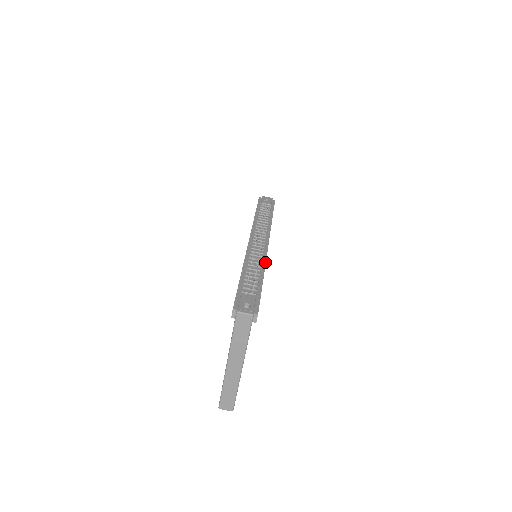
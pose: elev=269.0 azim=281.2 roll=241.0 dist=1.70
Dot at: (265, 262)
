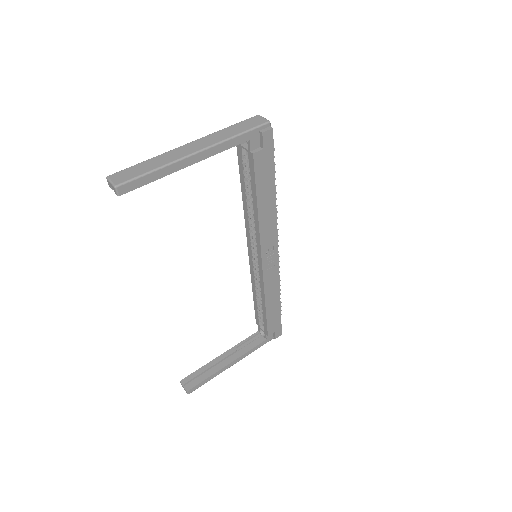
Dot at: occluded
